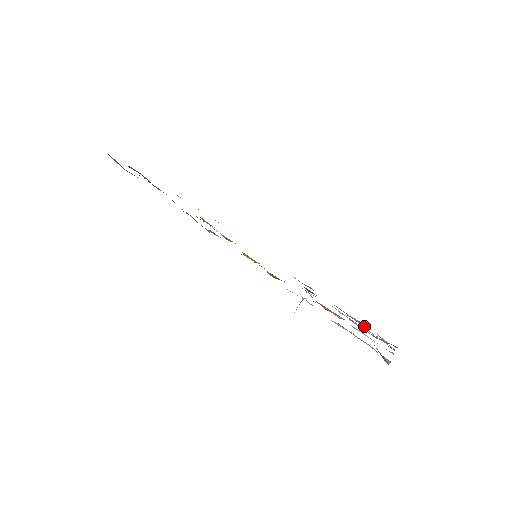
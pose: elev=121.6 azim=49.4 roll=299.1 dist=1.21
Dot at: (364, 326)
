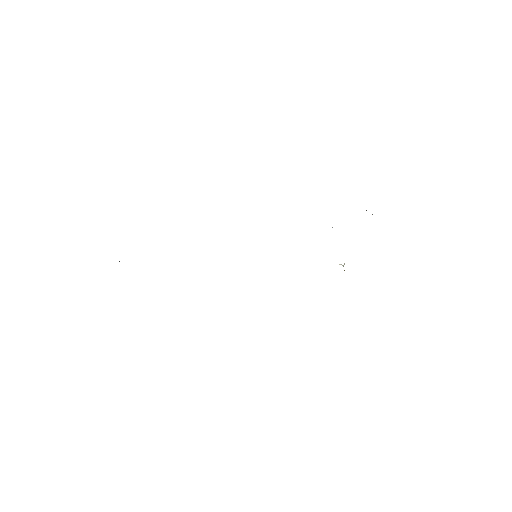
Dot at: occluded
